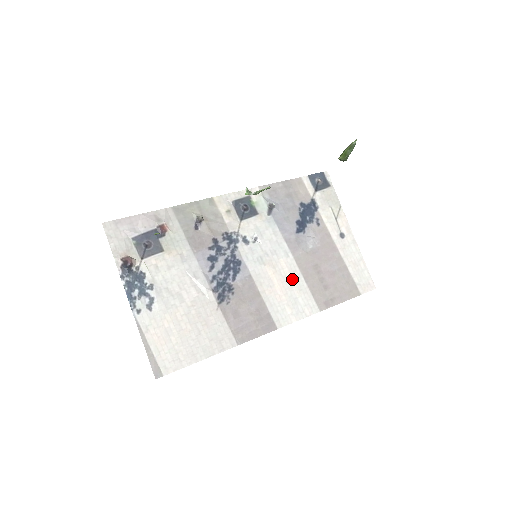
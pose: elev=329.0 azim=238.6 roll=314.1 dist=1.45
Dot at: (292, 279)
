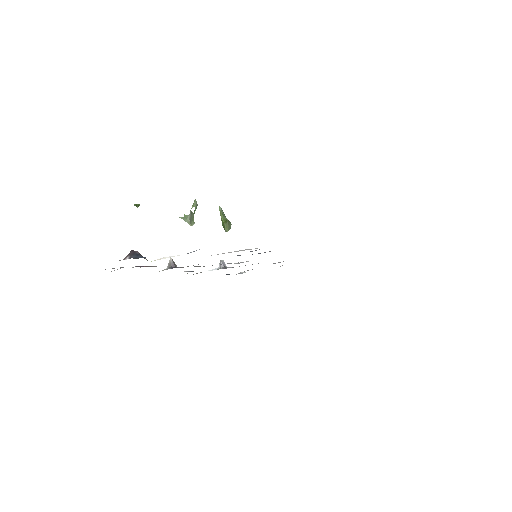
Dot at: occluded
